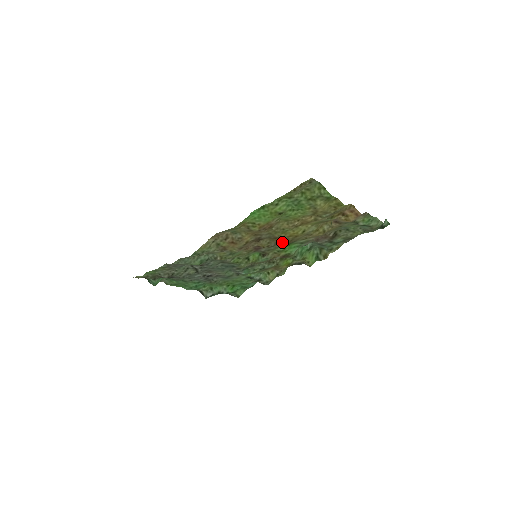
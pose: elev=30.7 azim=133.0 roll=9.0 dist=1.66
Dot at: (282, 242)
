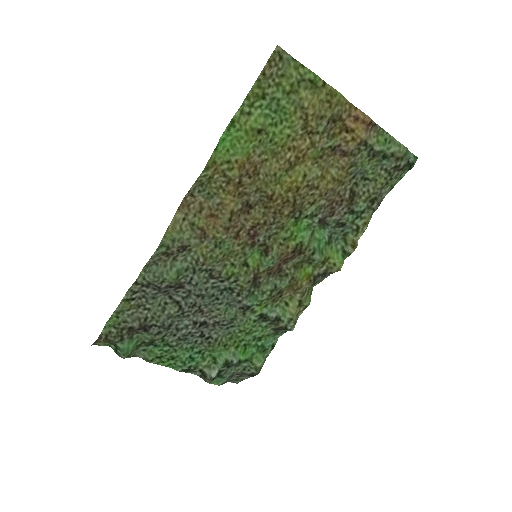
Dot at: (282, 210)
